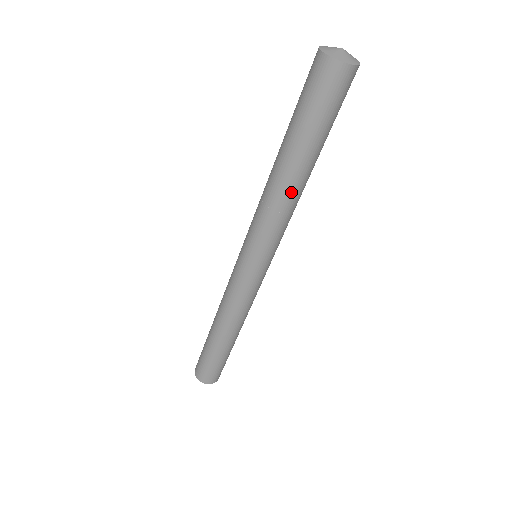
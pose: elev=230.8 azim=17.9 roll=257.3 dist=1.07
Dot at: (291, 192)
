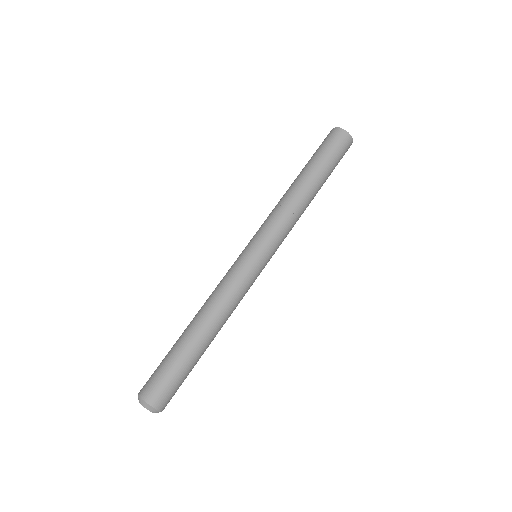
Dot at: (297, 194)
